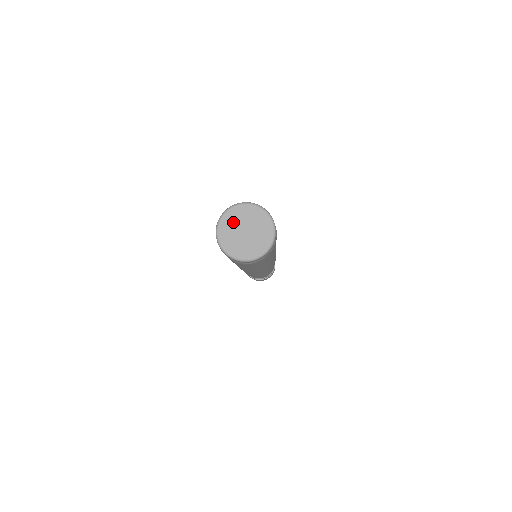
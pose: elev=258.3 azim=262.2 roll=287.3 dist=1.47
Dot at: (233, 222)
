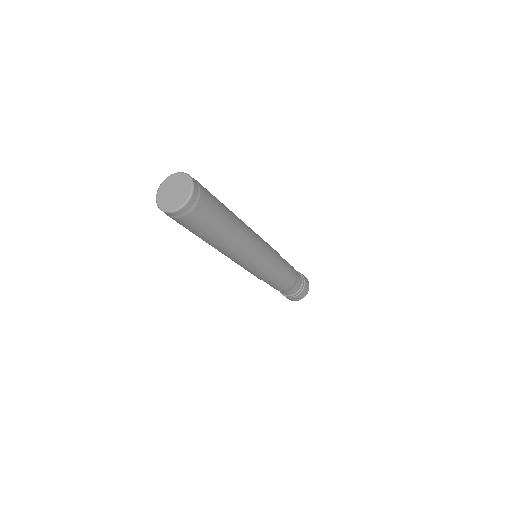
Dot at: (165, 190)
